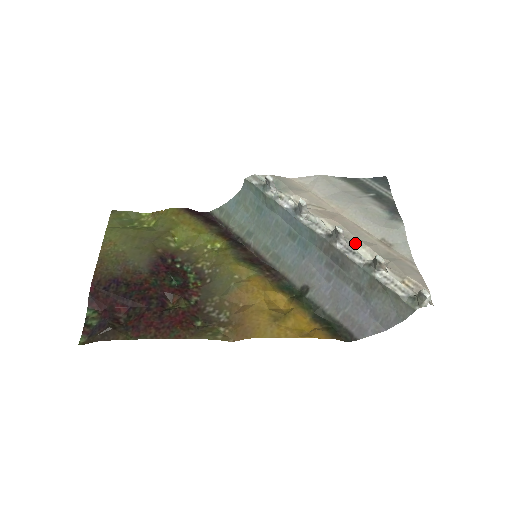
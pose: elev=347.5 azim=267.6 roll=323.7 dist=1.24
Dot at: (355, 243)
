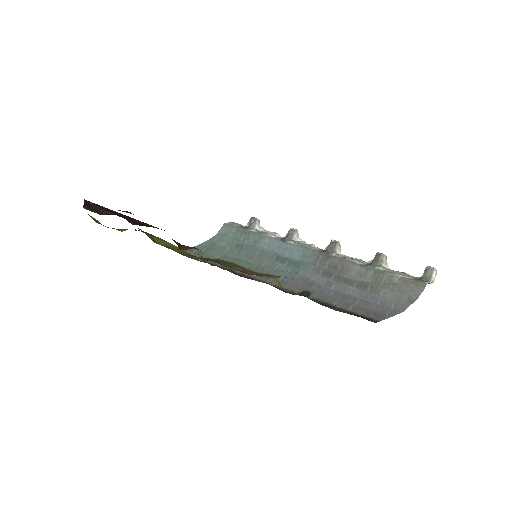
Dot at: occluded
